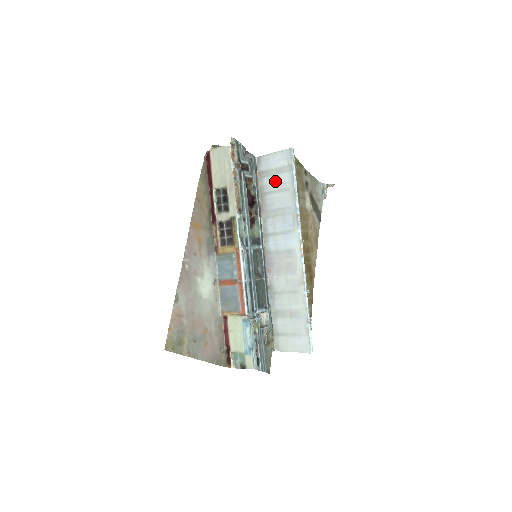
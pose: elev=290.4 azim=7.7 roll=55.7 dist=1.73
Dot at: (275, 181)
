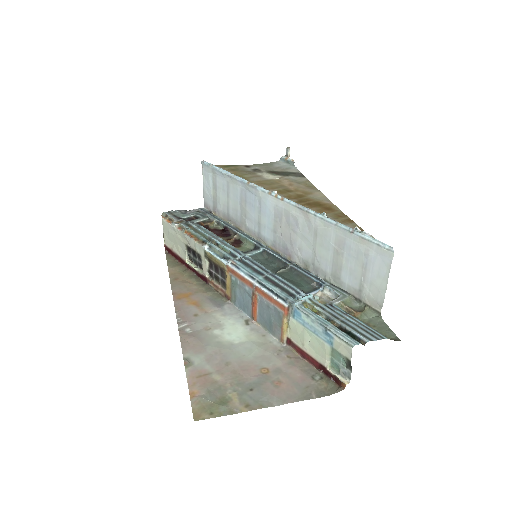
Dot at: (220, 196)
